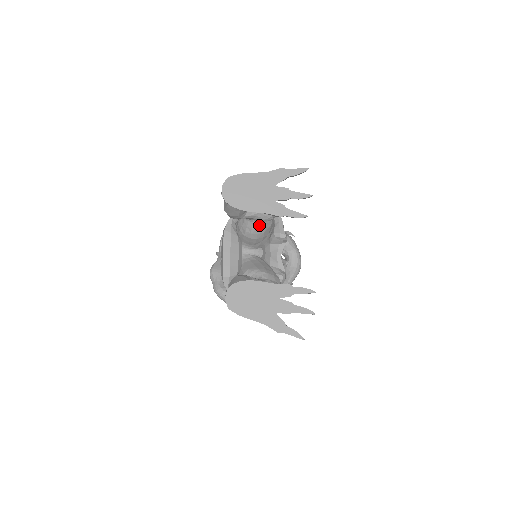
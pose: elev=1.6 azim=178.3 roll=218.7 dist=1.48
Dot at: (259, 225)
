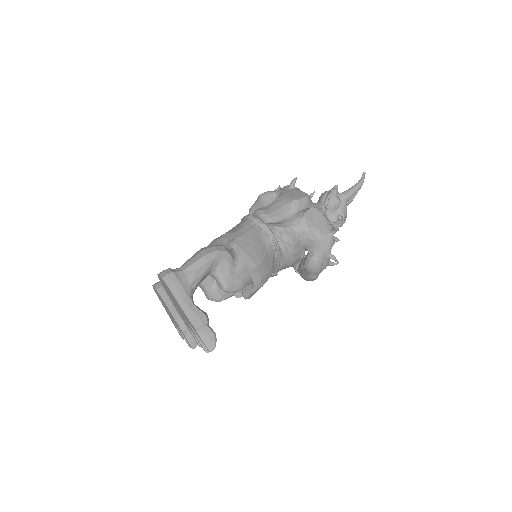
Dot at: occluded
